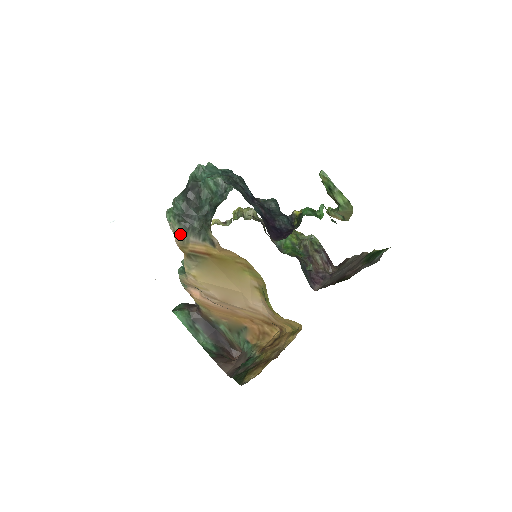
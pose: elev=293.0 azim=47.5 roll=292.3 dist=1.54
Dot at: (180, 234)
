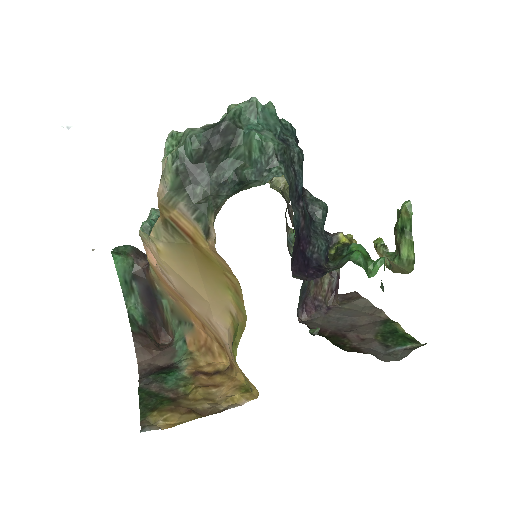
Dot at: (169, 188)
